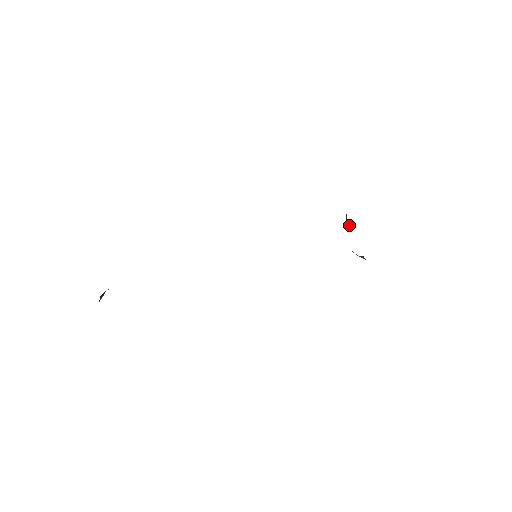
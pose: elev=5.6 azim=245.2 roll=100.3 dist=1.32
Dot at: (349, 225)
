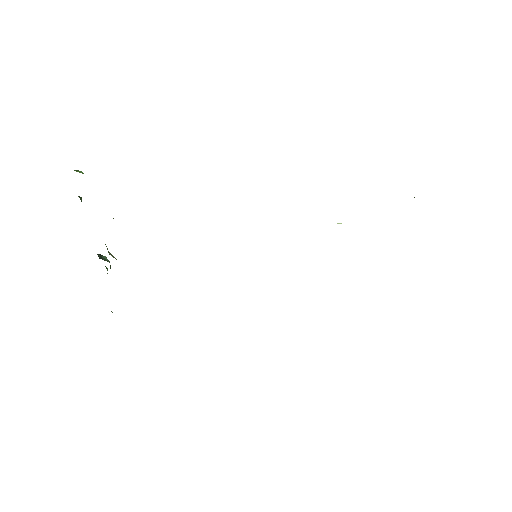
Dot at: occluded
